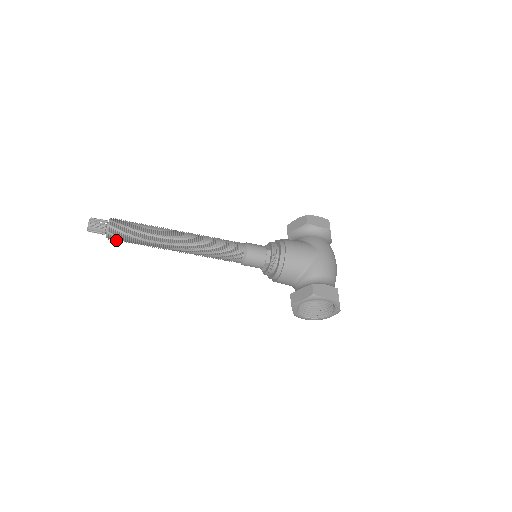
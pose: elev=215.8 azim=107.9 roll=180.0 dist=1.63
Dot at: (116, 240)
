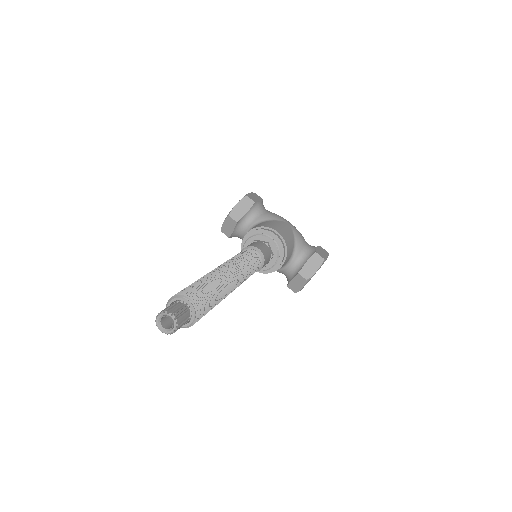
Dot at: occluded
